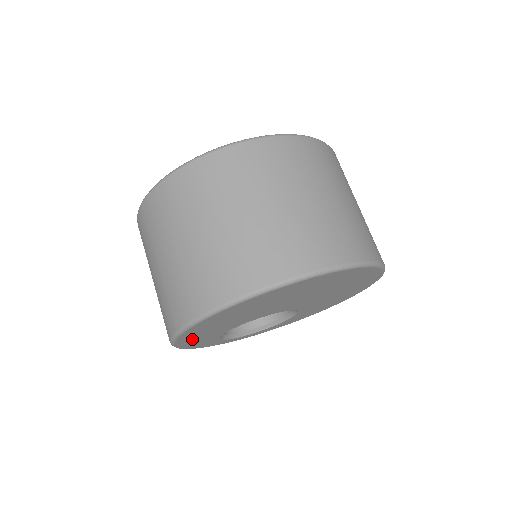
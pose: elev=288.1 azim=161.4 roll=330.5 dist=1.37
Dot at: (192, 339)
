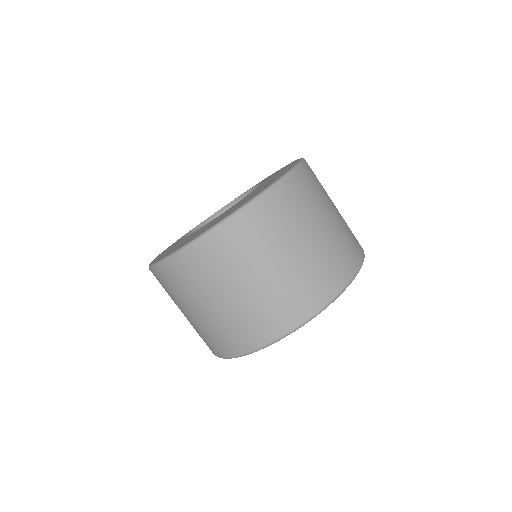
Dot at: occluded
